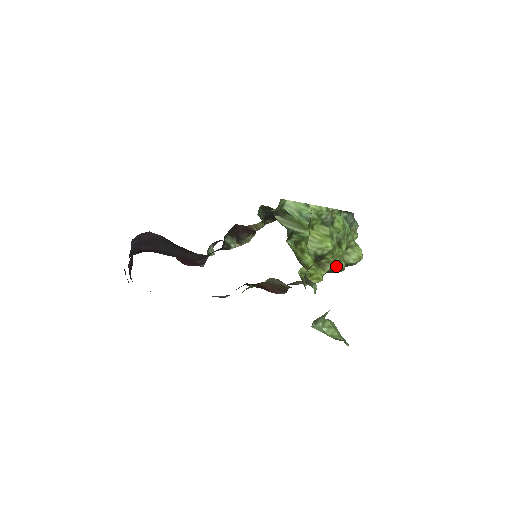
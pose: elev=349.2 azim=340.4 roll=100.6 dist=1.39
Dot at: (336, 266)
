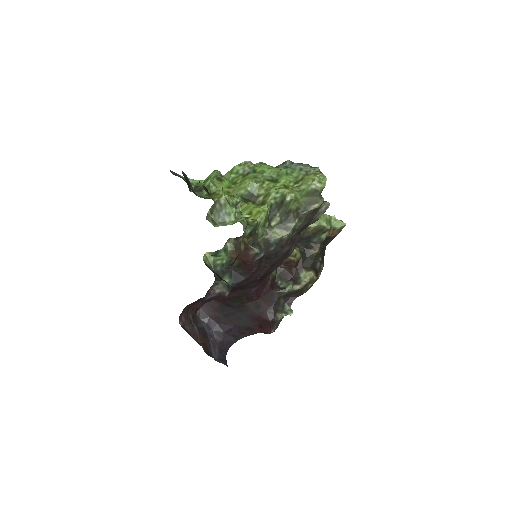
Dot at: (277, 195)
